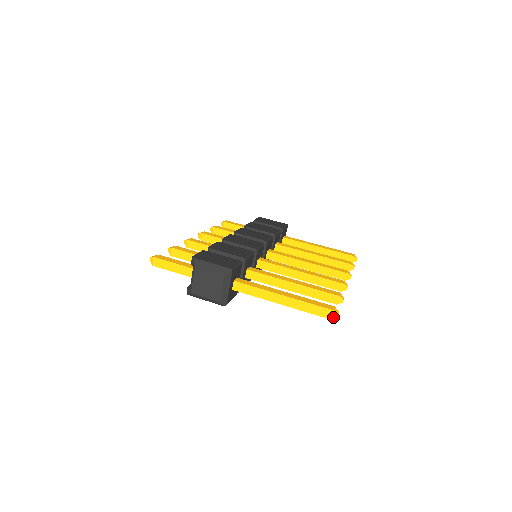
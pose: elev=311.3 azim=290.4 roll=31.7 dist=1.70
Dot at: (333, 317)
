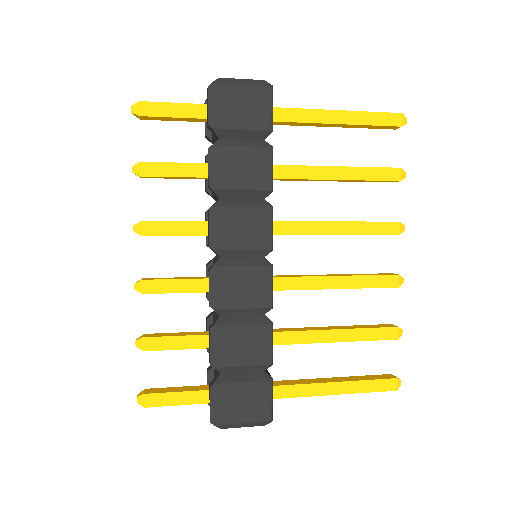
Dot at: (402, 115)
